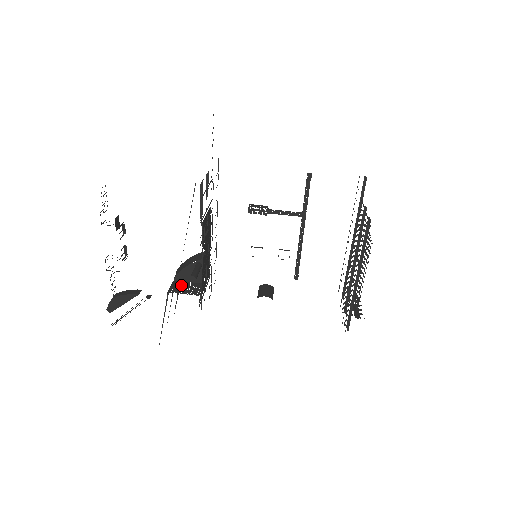
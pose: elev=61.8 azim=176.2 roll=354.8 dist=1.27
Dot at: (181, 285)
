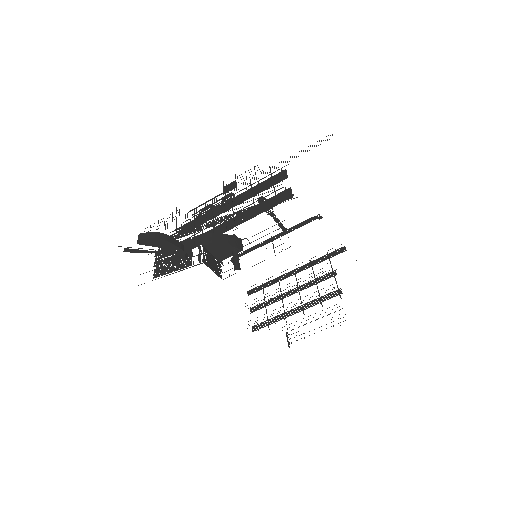
Dot at: (209, 256)
